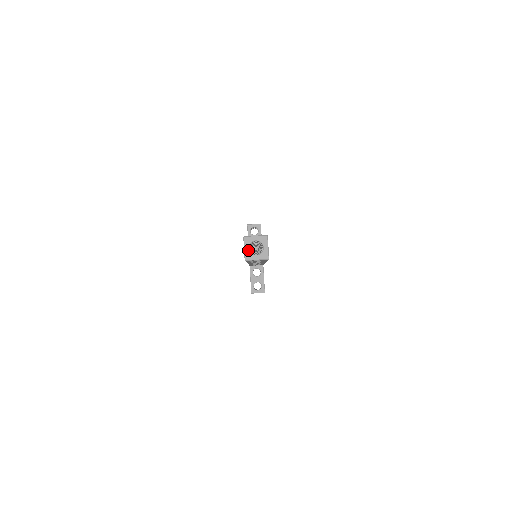
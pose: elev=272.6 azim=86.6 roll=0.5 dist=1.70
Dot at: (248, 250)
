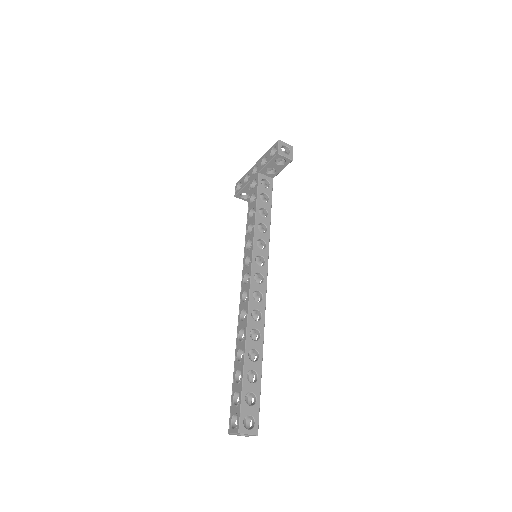
Dot at: (236, 434)
